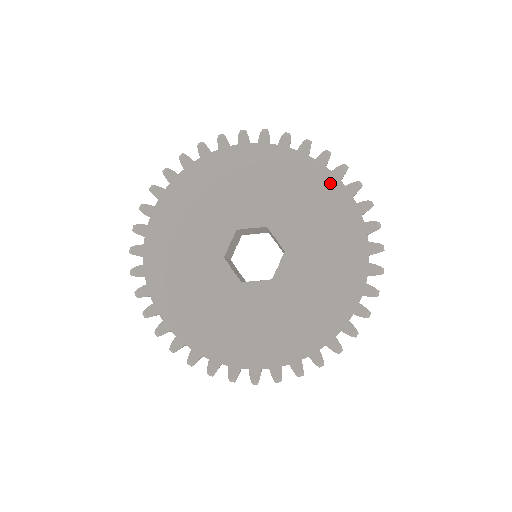
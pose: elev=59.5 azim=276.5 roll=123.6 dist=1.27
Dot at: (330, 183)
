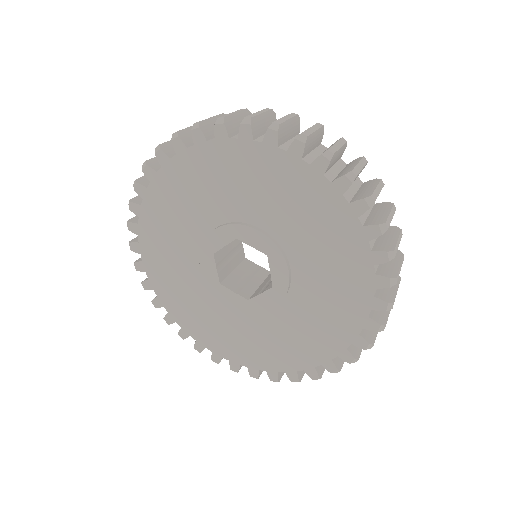
Dot at: (269, 157)
